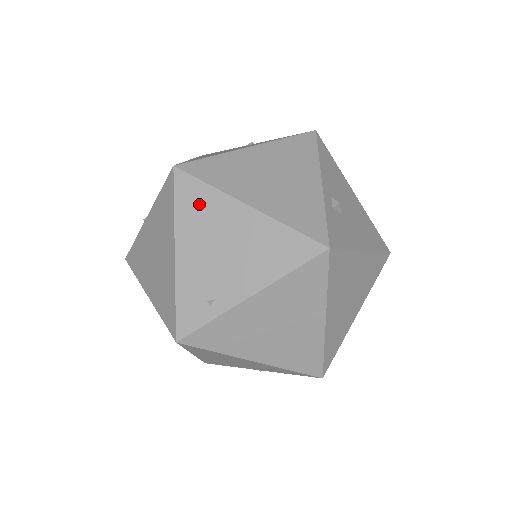
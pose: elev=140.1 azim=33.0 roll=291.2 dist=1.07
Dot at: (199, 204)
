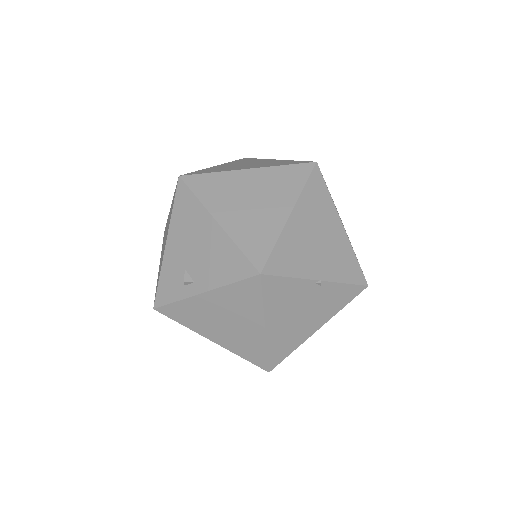
Dot at: occluded
